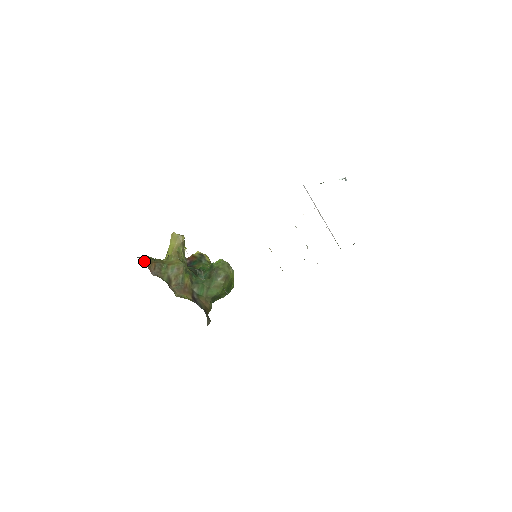
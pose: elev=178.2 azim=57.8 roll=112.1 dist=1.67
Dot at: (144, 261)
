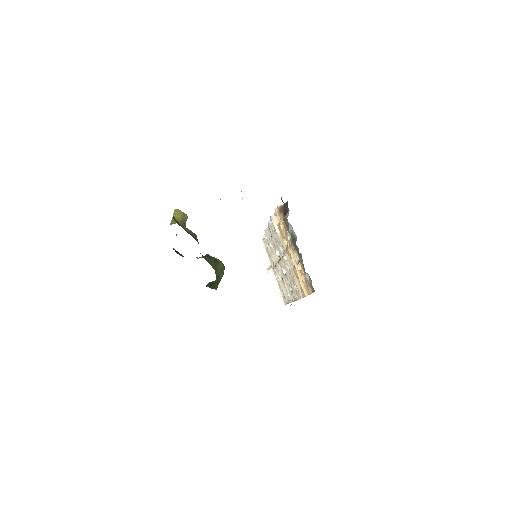
Dot at: occluded
